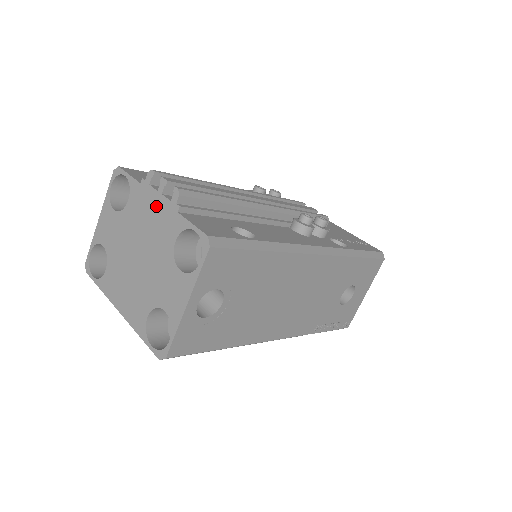
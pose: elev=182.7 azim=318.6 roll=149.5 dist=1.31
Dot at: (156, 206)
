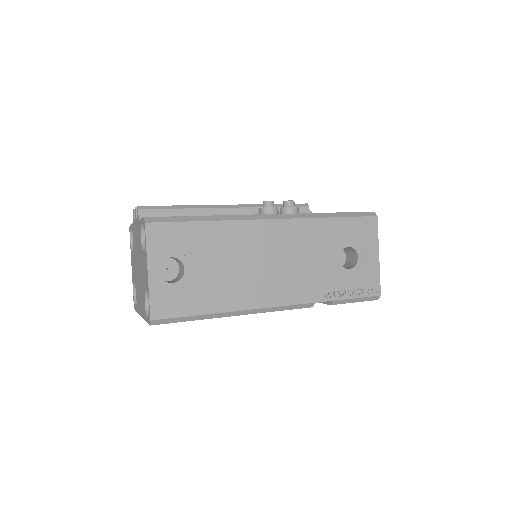
Dot at: (136, 228)
